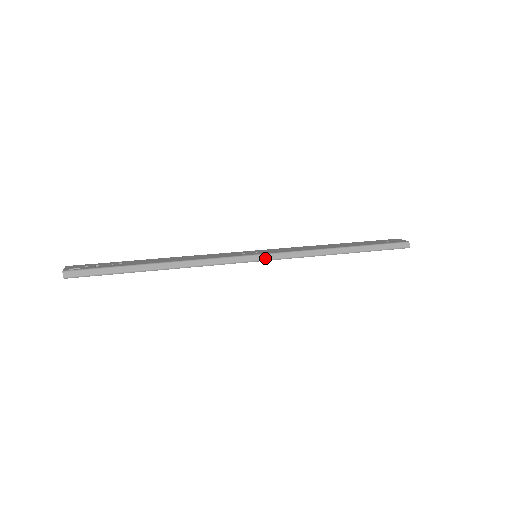
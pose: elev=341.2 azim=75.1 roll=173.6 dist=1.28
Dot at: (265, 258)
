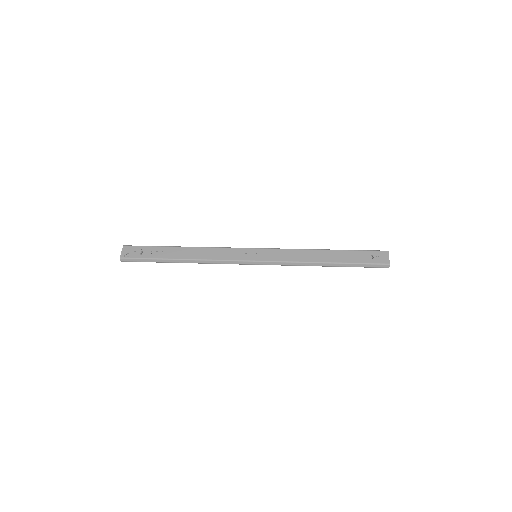
Dot at: (260, 264)
